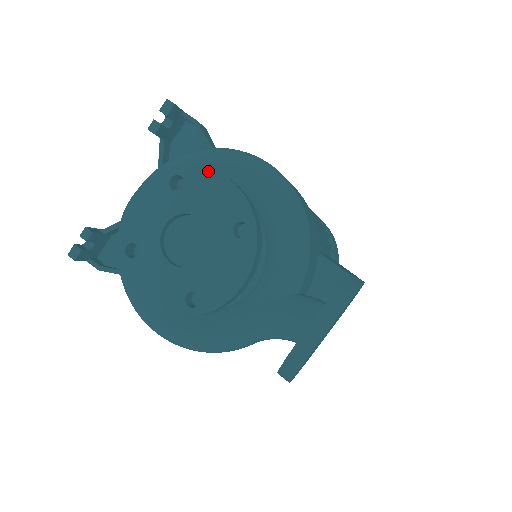
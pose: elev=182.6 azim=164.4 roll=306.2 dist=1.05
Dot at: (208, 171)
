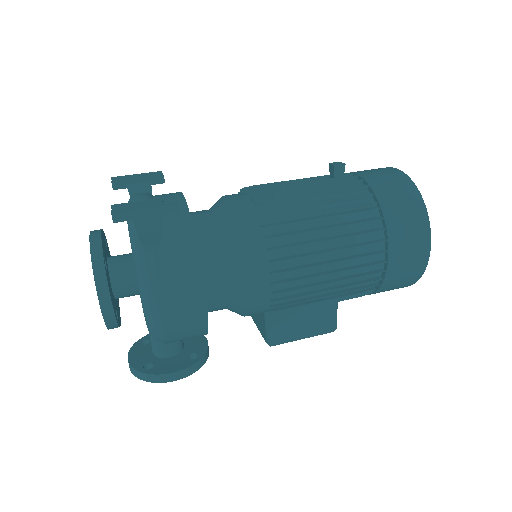
Dot at: (96, 288)
